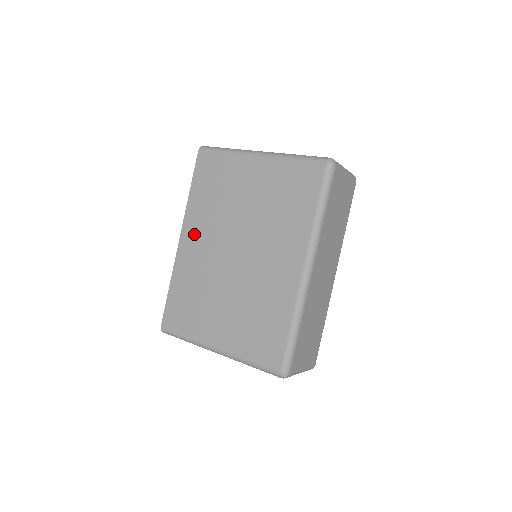
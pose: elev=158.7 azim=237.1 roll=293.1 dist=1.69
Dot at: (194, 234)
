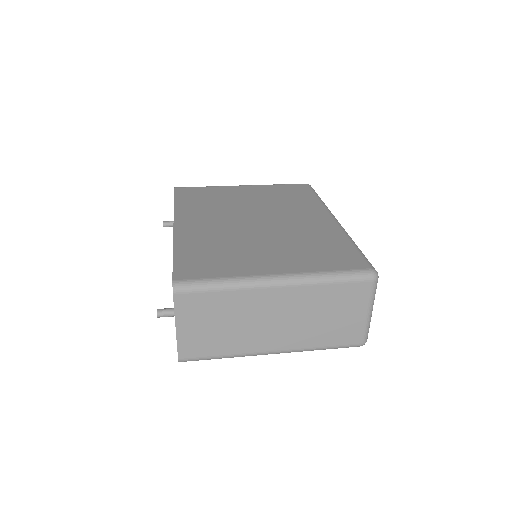
Dot at: (194, 219)
